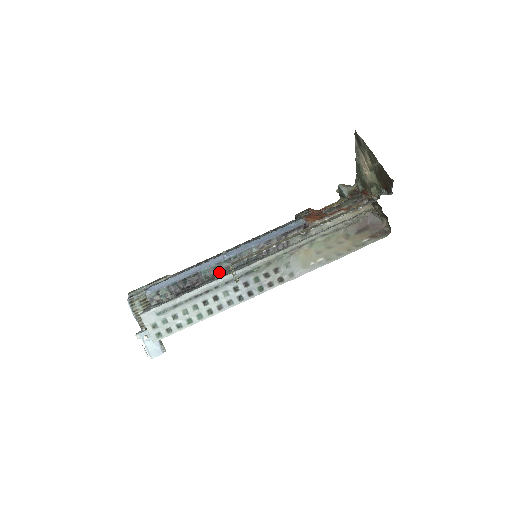
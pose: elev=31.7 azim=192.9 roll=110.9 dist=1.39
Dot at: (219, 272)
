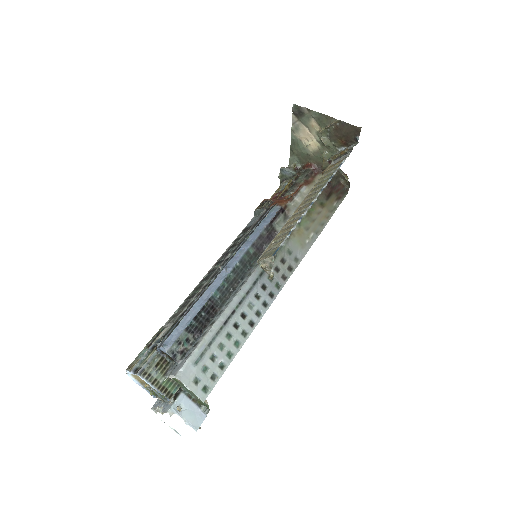
Dot at: (230, 288)
